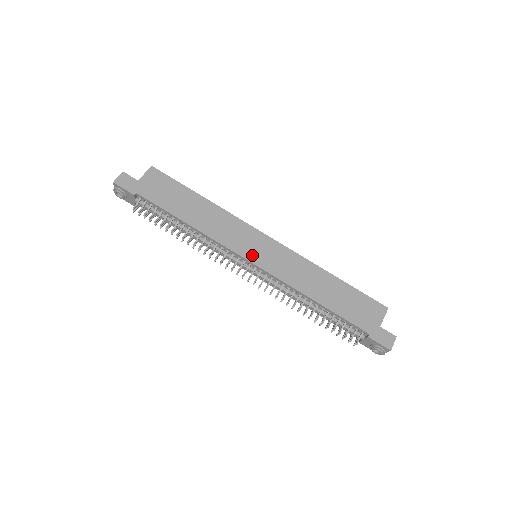
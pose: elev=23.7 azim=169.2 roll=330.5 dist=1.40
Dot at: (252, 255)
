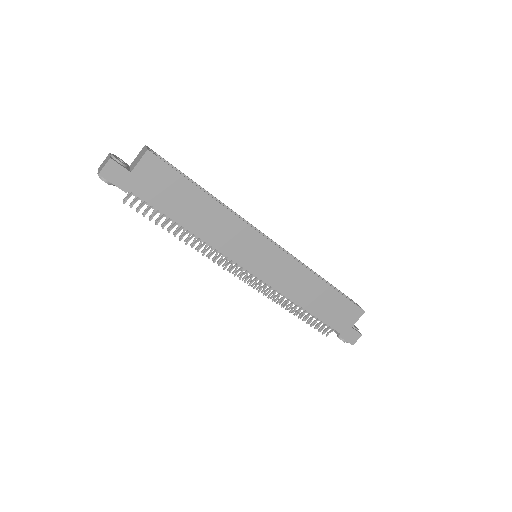
Dot at: (253, 265)
